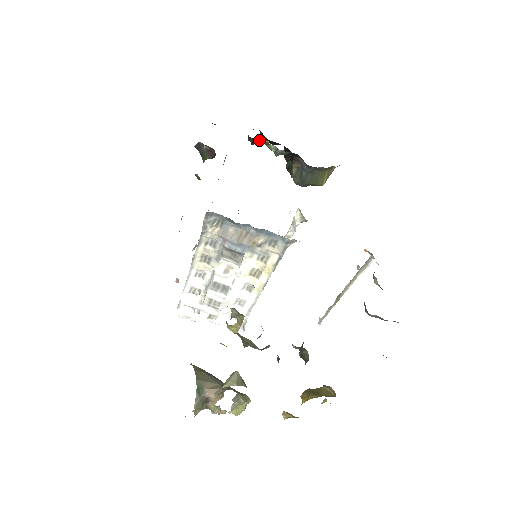
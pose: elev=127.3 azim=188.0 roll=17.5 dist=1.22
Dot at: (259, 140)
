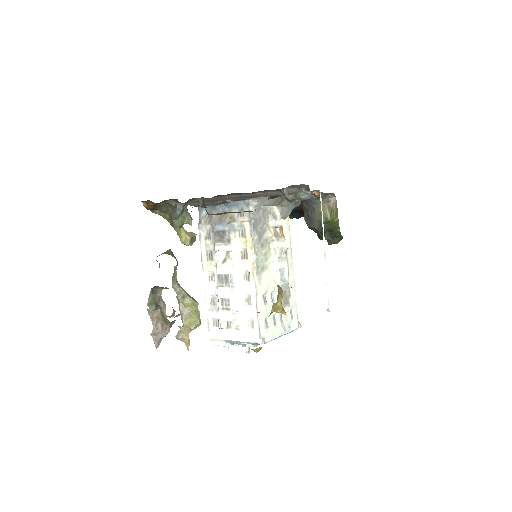
Dot at: occluded
